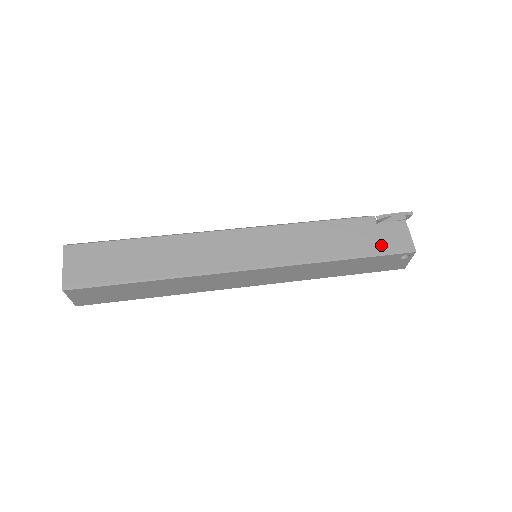
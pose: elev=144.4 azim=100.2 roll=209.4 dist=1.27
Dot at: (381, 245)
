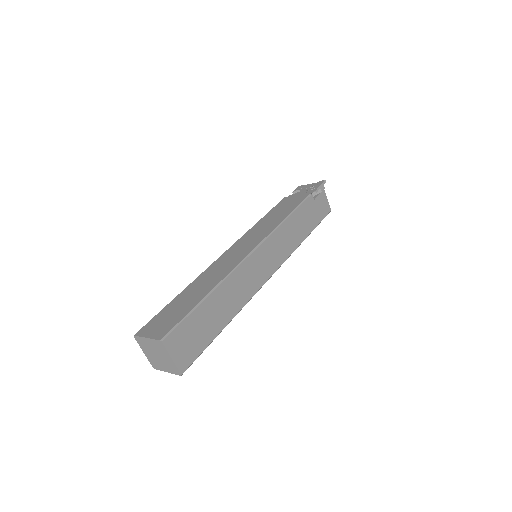
Dot at: (319, 216)
